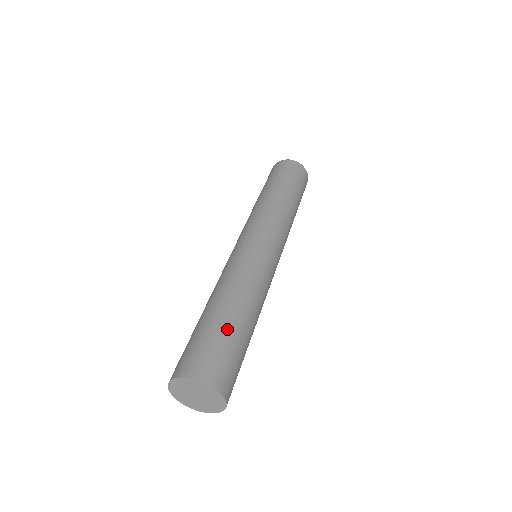
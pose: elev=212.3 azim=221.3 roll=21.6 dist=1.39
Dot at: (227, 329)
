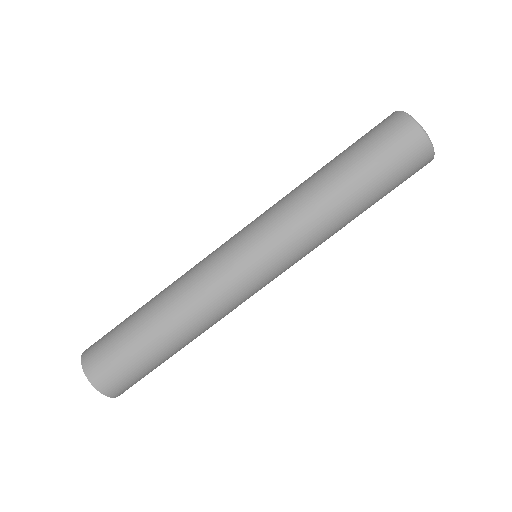
Dot at: (129, 326)
